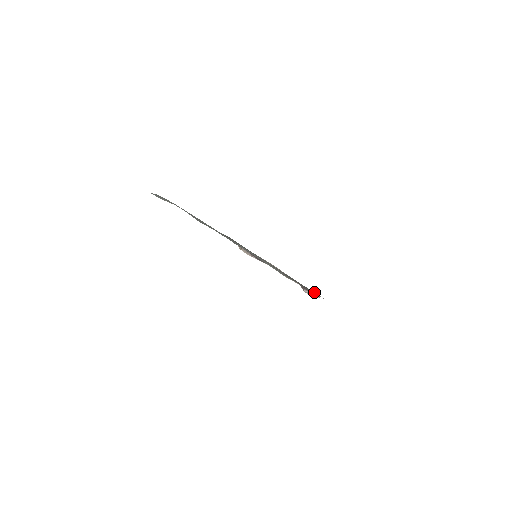
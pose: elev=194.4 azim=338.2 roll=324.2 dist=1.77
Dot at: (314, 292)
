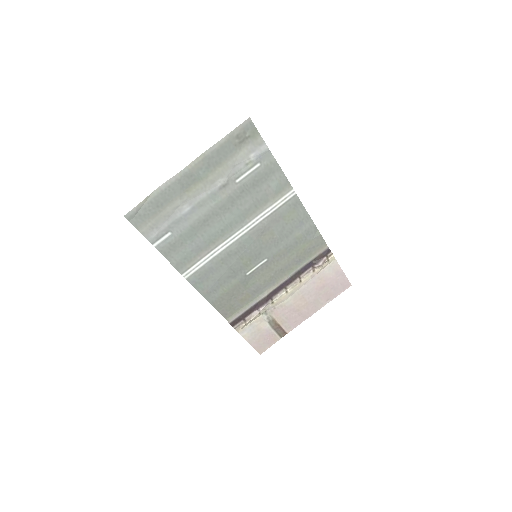
Dot at: (324, 250)
